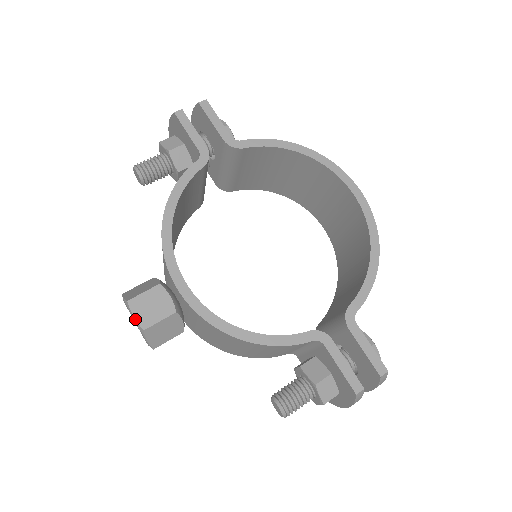
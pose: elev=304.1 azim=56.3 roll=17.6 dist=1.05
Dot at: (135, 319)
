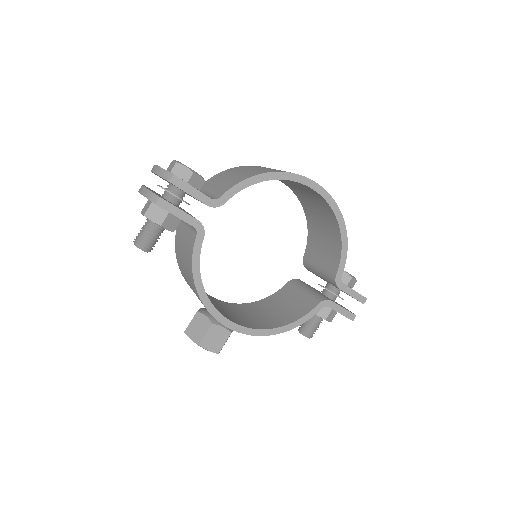
Dot at: occluded
